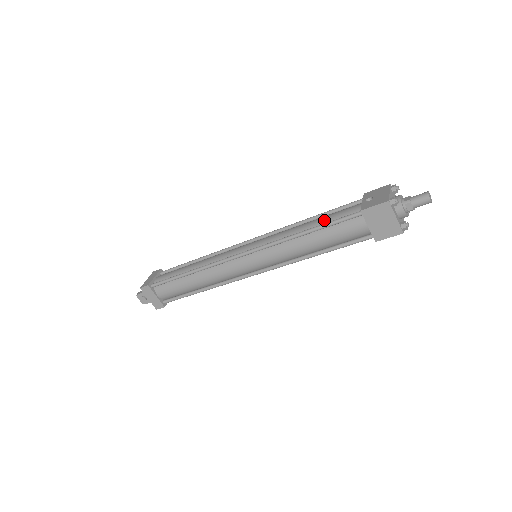
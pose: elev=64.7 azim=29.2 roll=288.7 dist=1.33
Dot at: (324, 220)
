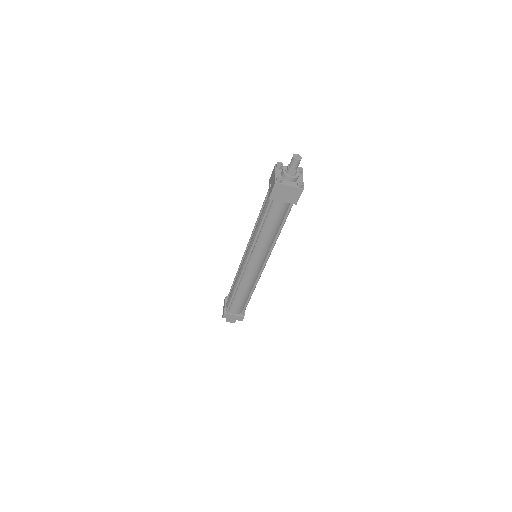
Dot at: (262, 214)
